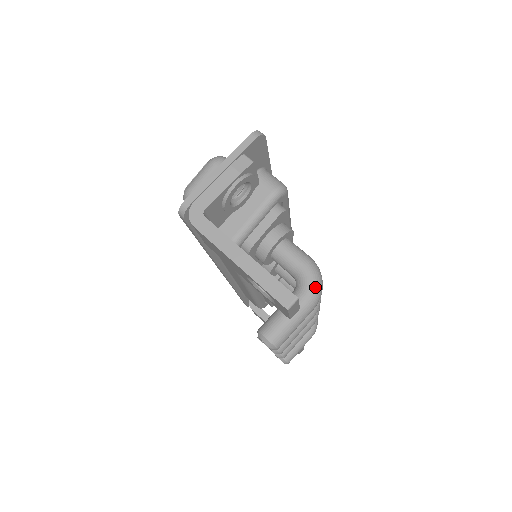
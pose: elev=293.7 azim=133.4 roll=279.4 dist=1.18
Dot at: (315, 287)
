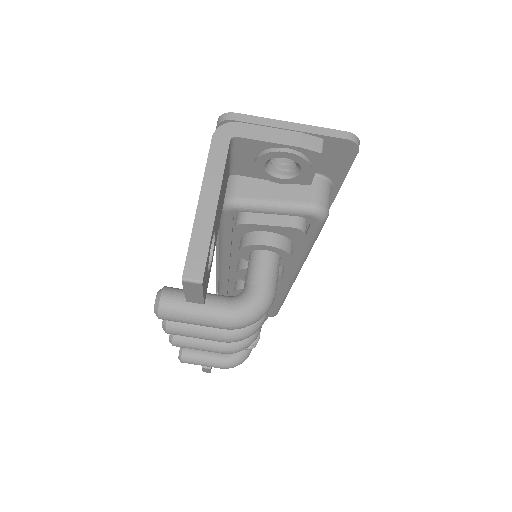
Dot at: (246, 314)
